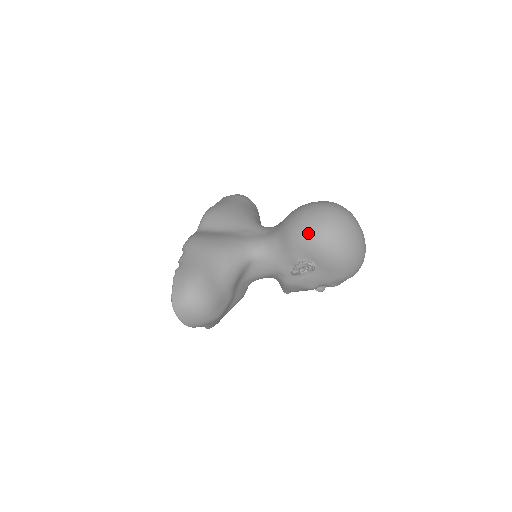
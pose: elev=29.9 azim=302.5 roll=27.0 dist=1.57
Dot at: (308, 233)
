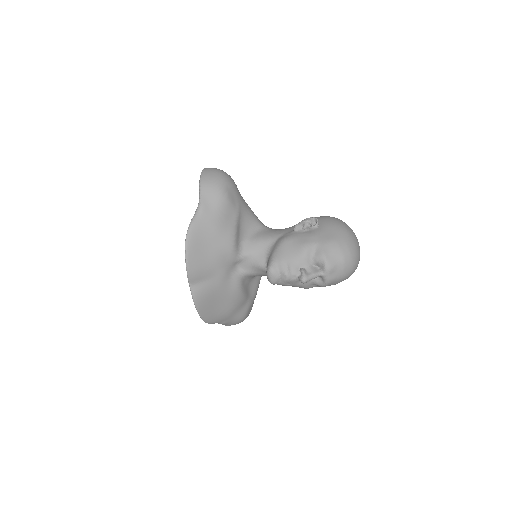
Dot at: occluded
